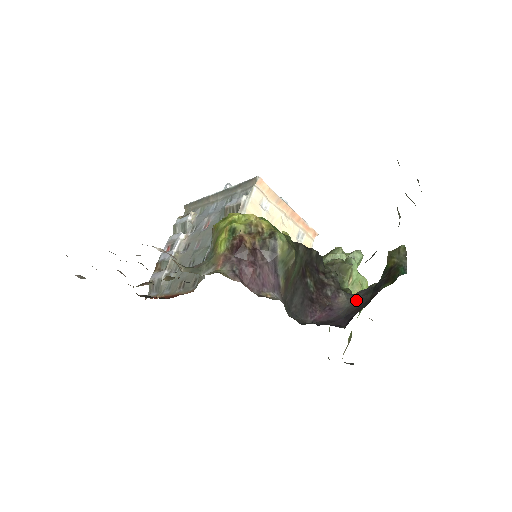
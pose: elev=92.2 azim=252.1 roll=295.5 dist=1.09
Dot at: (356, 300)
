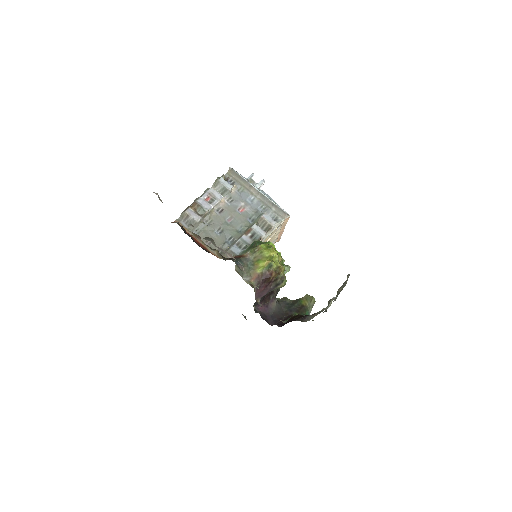
Dot at: (279, 308)
